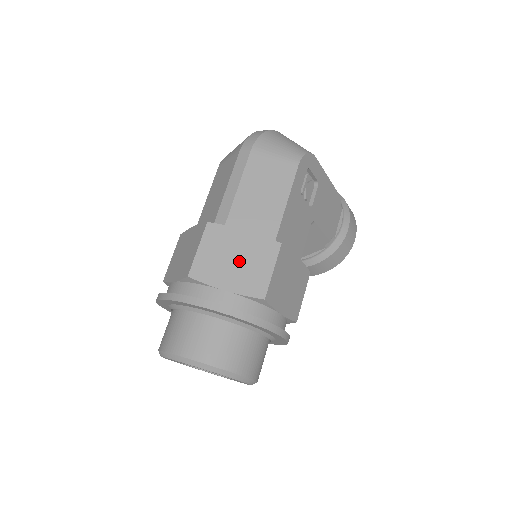
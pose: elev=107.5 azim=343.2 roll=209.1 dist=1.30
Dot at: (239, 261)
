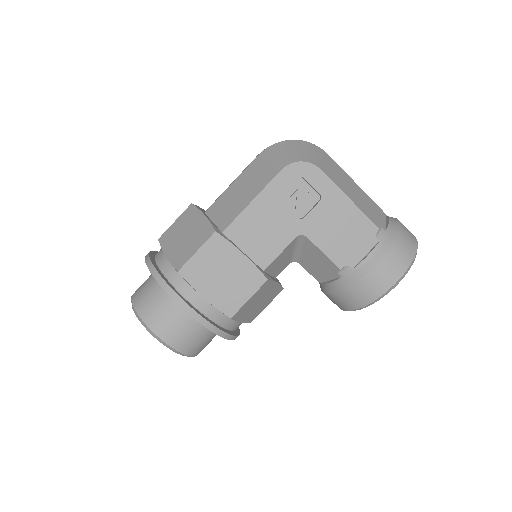
Dot at: (186, 237)
